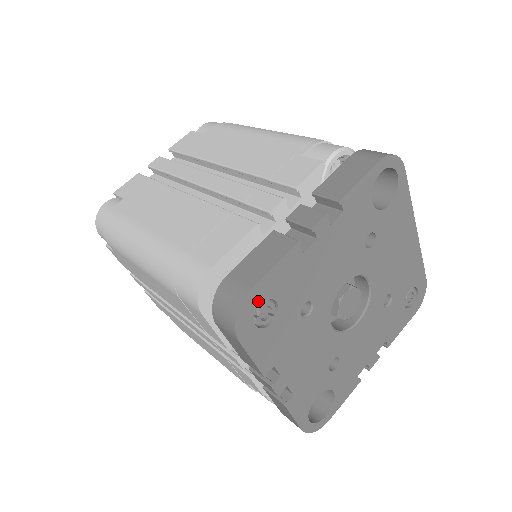
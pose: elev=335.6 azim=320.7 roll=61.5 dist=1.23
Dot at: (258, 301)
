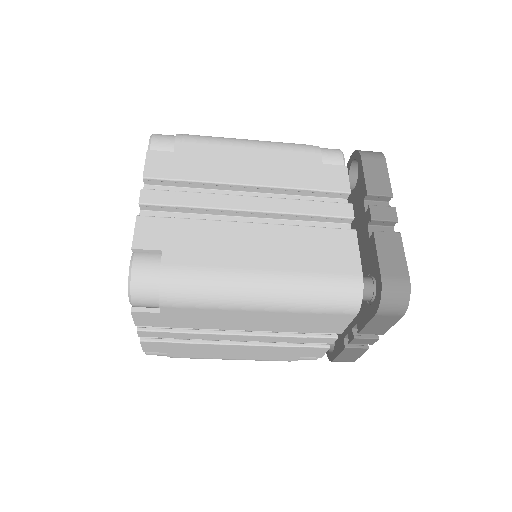
Dot at: occluded
